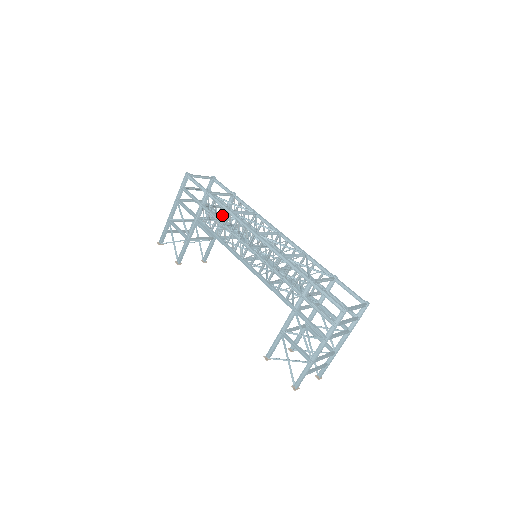
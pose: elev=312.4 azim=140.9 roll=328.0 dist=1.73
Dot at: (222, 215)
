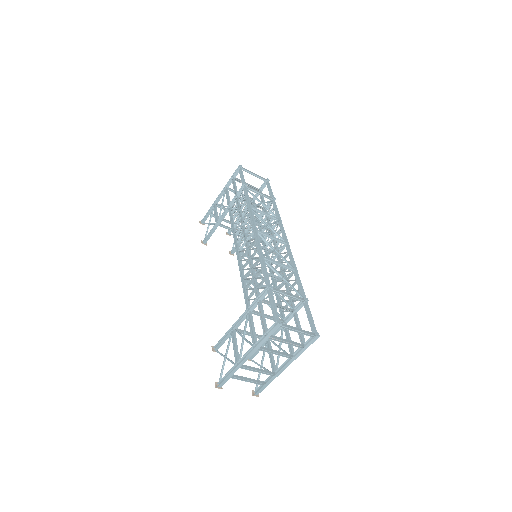
Dot at: occluded
